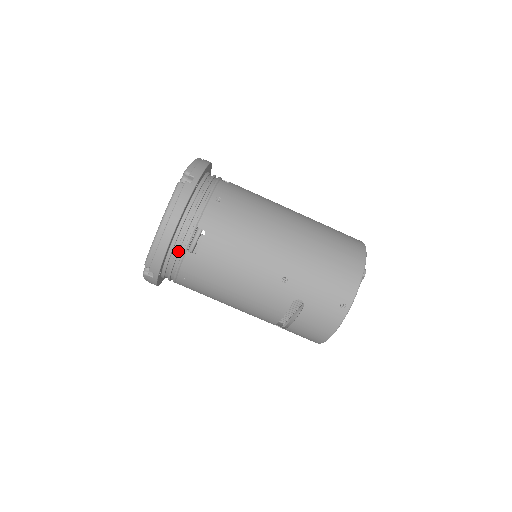
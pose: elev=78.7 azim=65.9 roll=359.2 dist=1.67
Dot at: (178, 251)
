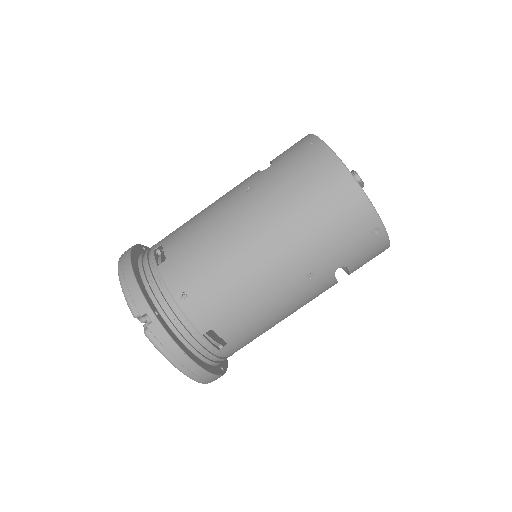
Dot at: (214, 357)
